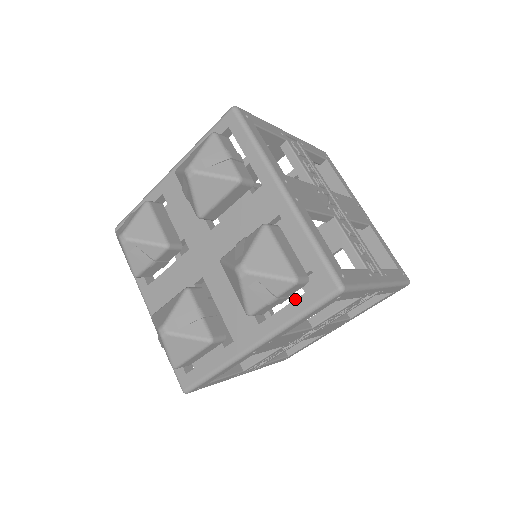
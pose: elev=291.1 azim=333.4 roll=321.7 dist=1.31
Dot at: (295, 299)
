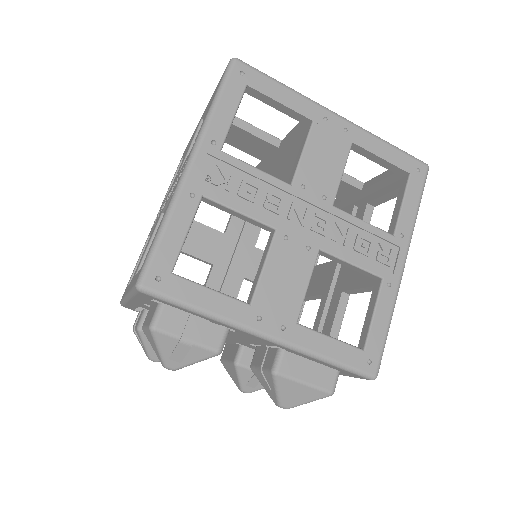
Dot at: occluded
